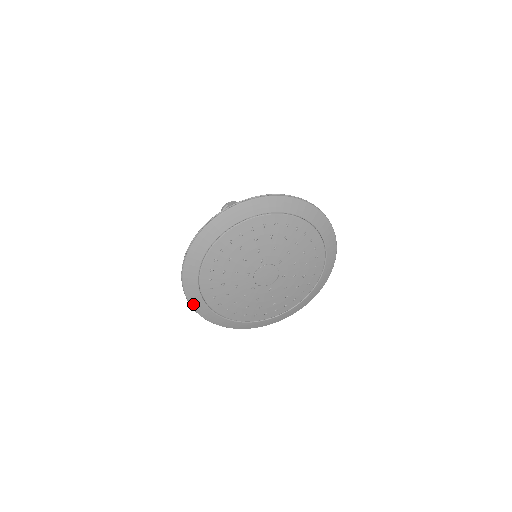
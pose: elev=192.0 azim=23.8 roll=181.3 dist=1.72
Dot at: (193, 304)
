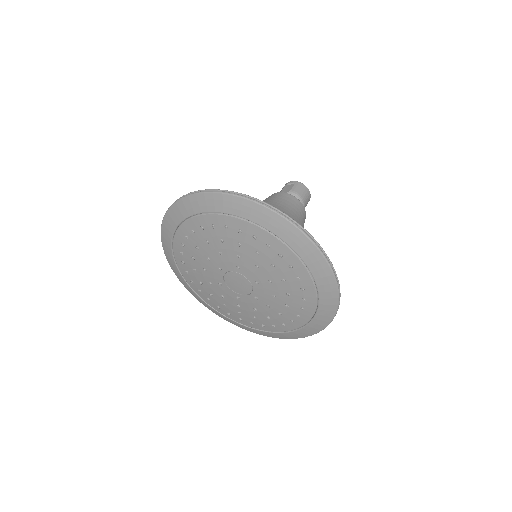
Dot at: (166, 252)
